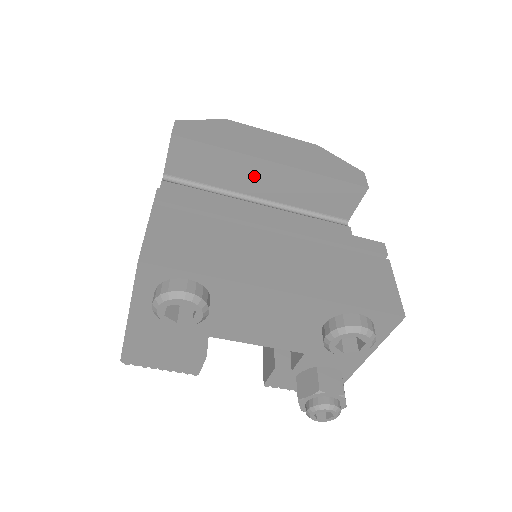
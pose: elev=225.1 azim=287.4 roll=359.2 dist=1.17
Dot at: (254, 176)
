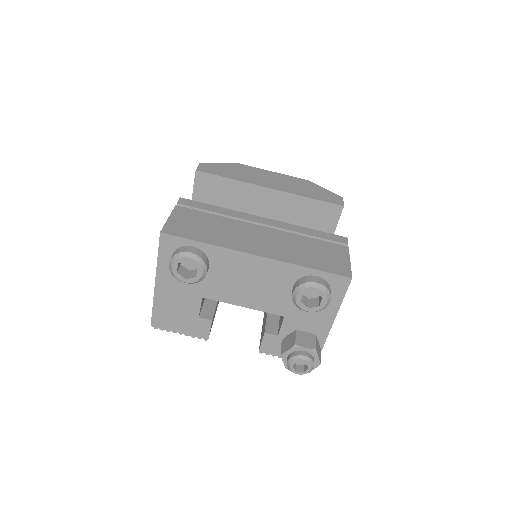
Dot at: (256, 200)
